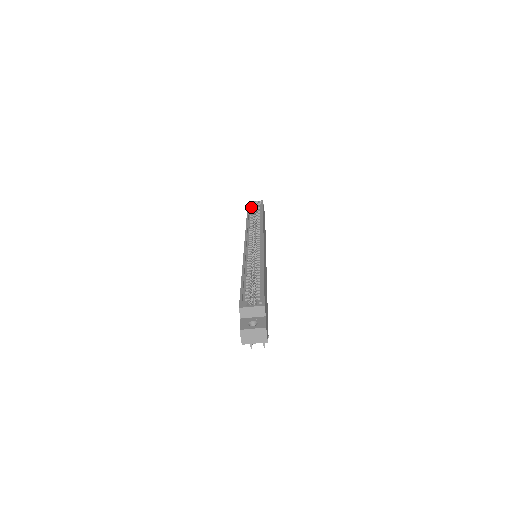
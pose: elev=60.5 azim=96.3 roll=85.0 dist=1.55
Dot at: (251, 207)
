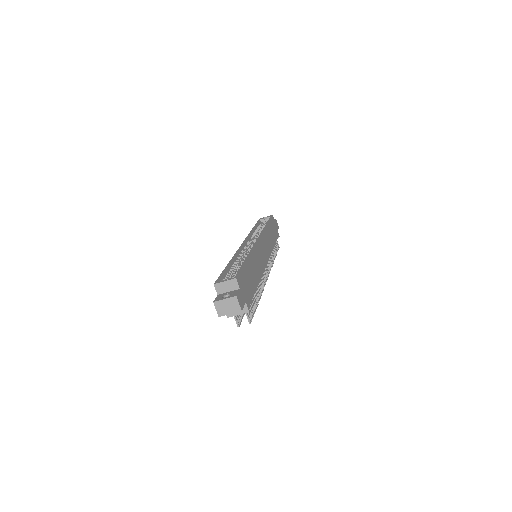
Dot at: (261, 222)
